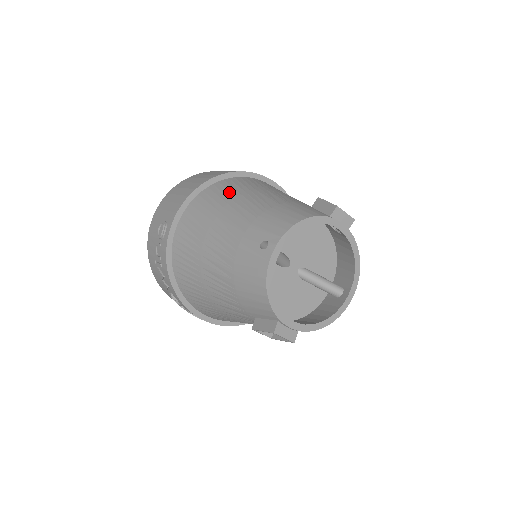
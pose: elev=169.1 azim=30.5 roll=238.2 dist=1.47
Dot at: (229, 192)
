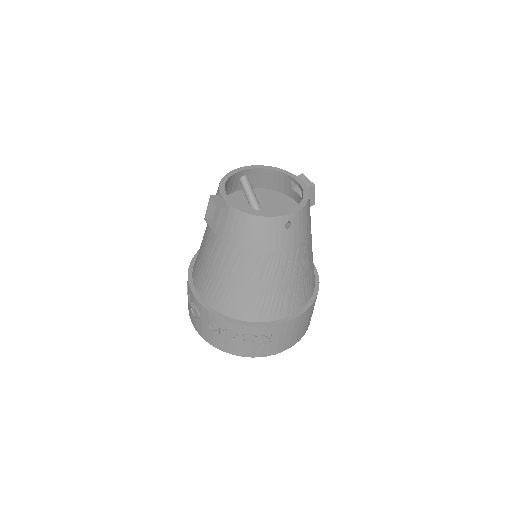
Dot at: occluded
